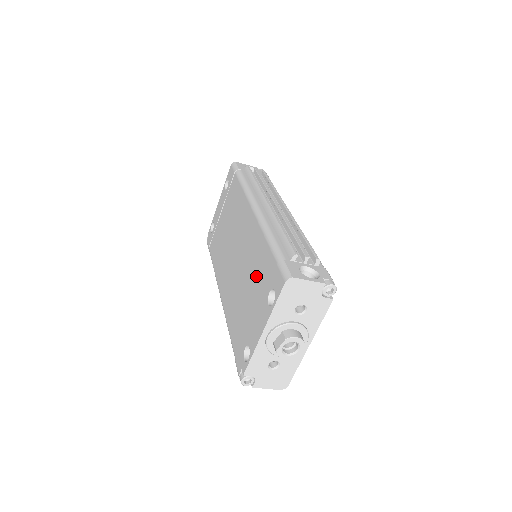
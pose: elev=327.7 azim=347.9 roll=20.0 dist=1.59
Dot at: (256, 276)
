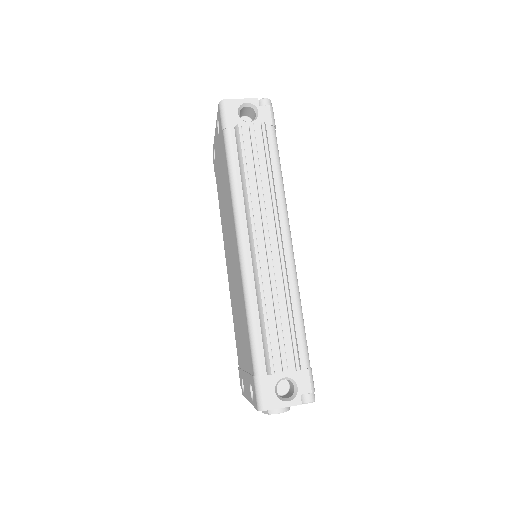
Dot at: (244, 338)
